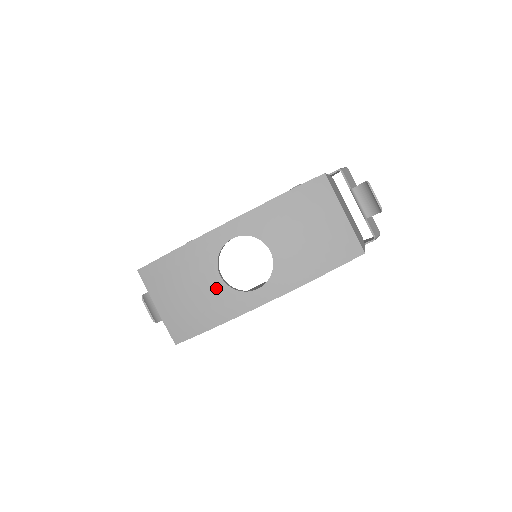
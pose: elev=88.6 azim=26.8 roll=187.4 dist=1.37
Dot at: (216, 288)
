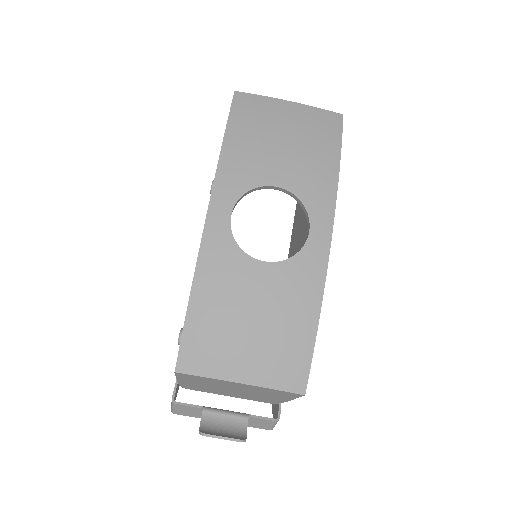
Dot at: (274, 278)
